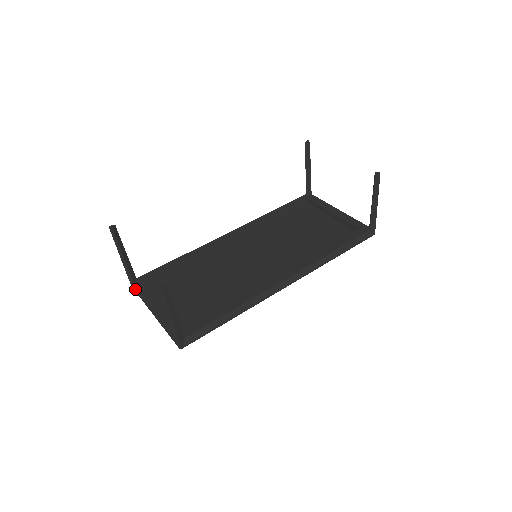
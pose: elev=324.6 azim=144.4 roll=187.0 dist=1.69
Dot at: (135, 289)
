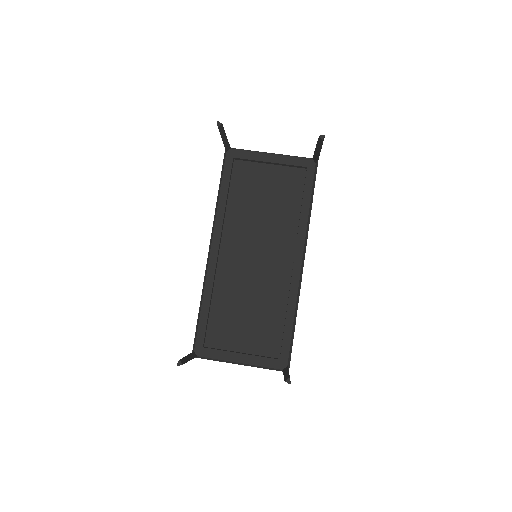
Dot at: (202, 358)
